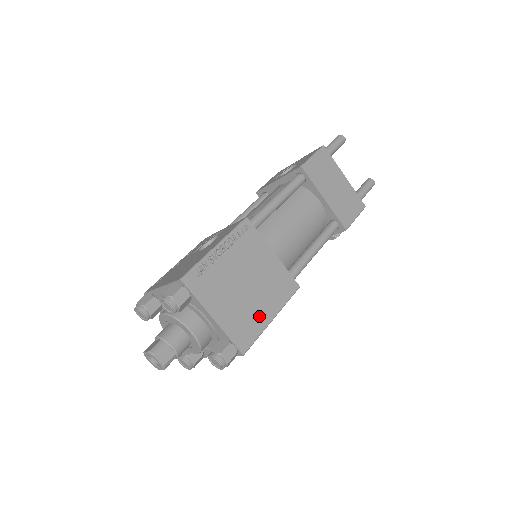
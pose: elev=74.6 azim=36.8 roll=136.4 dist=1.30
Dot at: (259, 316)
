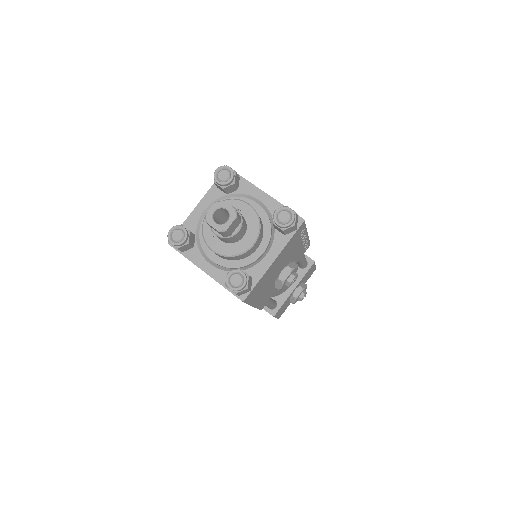
Dot at: occluded
